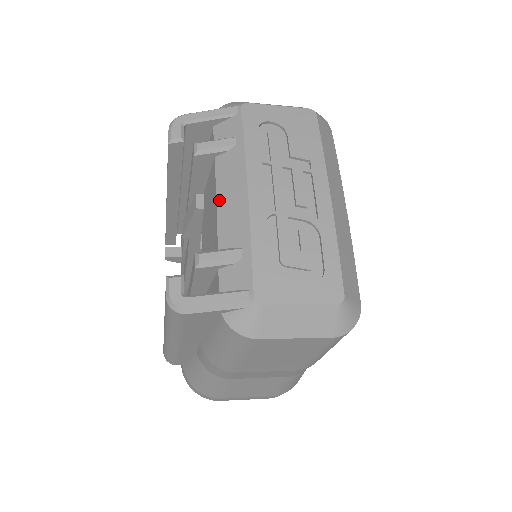
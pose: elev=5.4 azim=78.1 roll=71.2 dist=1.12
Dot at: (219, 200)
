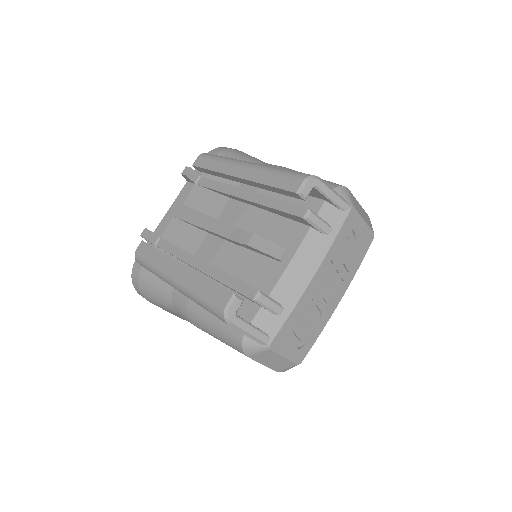
Dot at: (293, 262)
